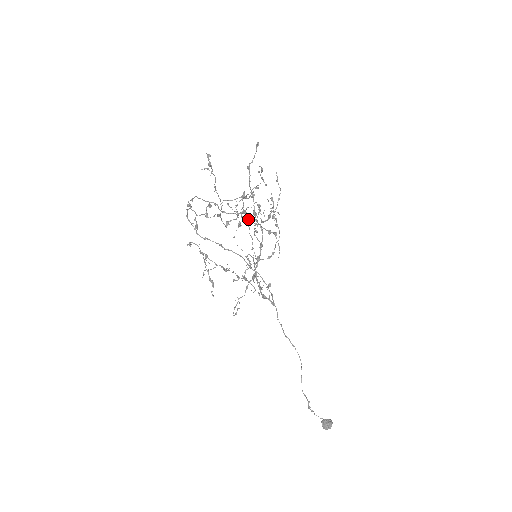
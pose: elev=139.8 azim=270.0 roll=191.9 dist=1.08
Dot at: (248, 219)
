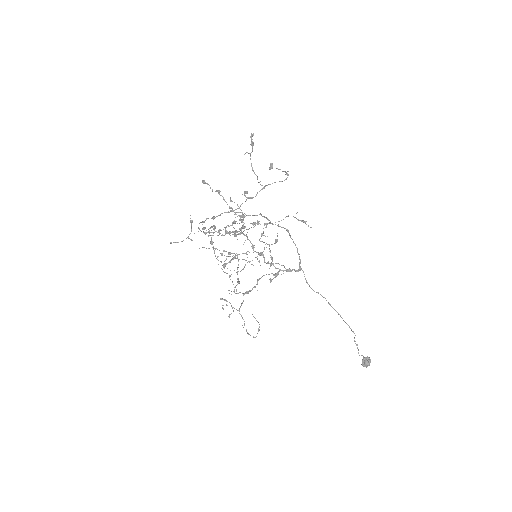
Dot at: (234, 232)
